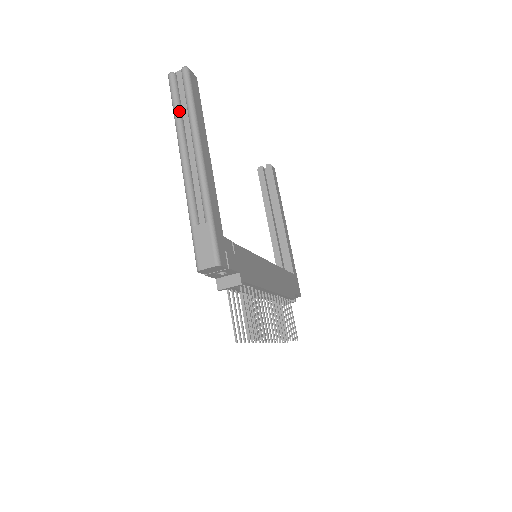
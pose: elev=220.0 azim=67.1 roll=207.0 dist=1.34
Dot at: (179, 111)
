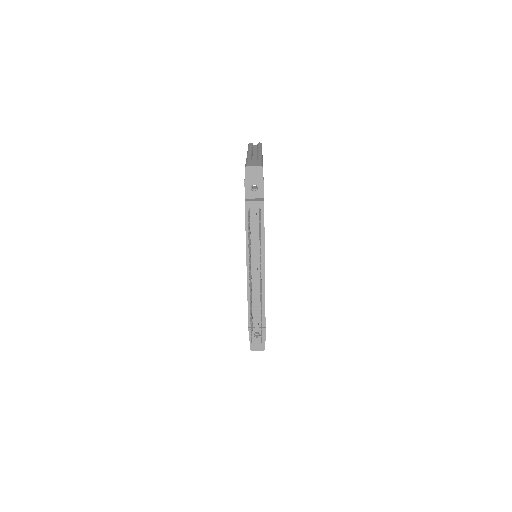
Dot at: (252, 147)
